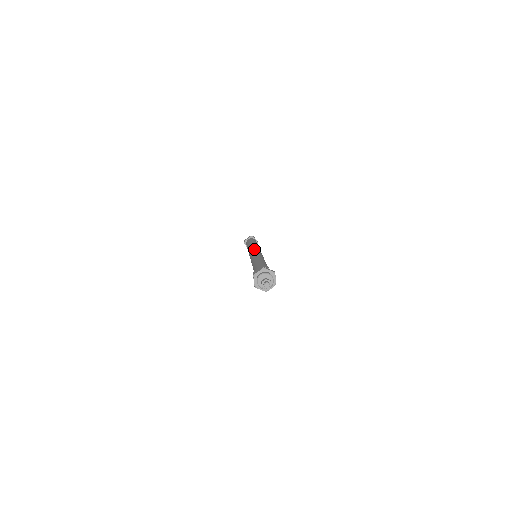
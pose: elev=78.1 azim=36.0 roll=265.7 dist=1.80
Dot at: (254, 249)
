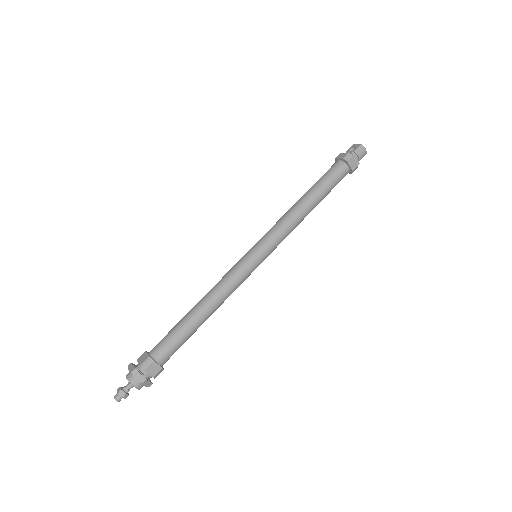
Dot at: (256, 246)
